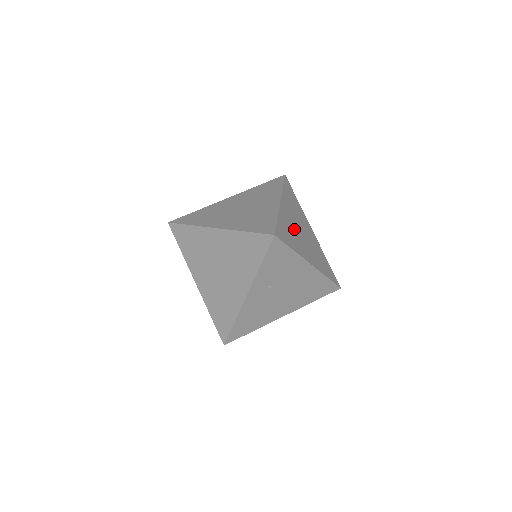
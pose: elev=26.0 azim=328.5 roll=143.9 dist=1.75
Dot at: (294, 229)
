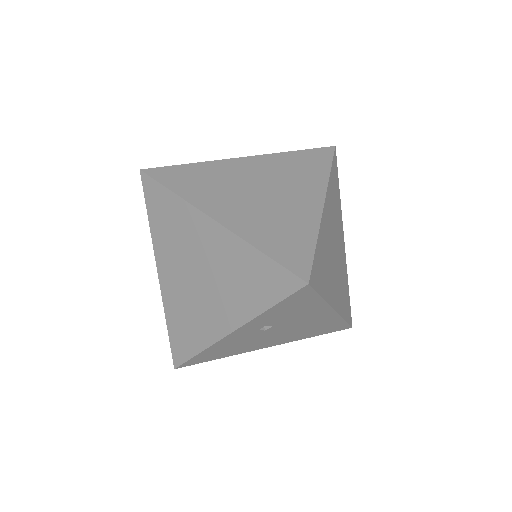
Dot at: (329, 252)
